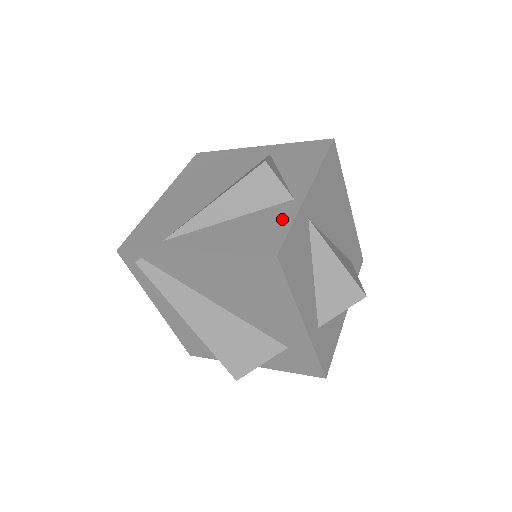
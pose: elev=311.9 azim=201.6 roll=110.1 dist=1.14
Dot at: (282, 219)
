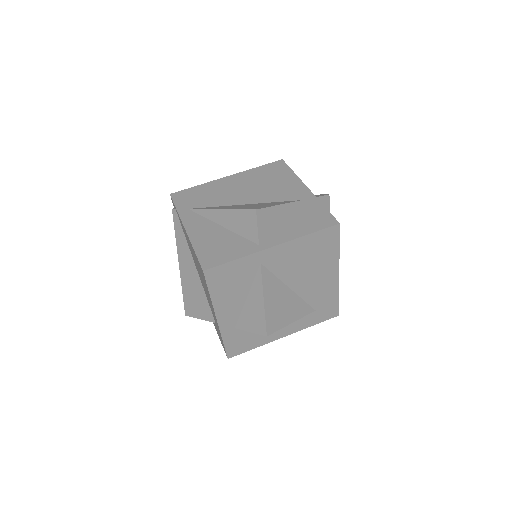
Dot at: (236, 252)
